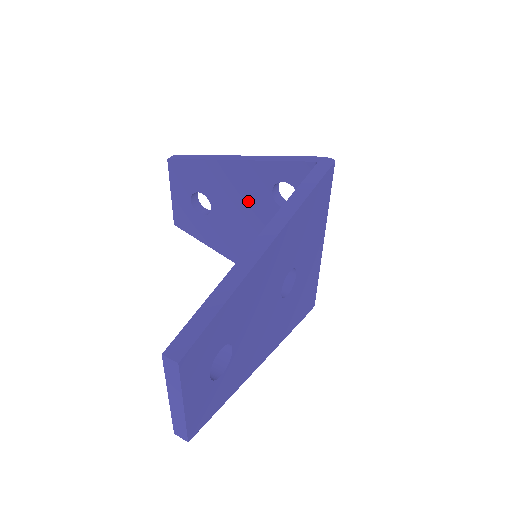
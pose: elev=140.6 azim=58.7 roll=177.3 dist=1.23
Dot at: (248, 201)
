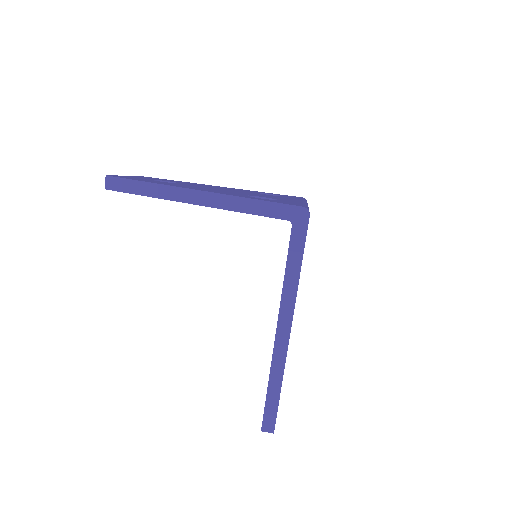
Dot at: occluded
